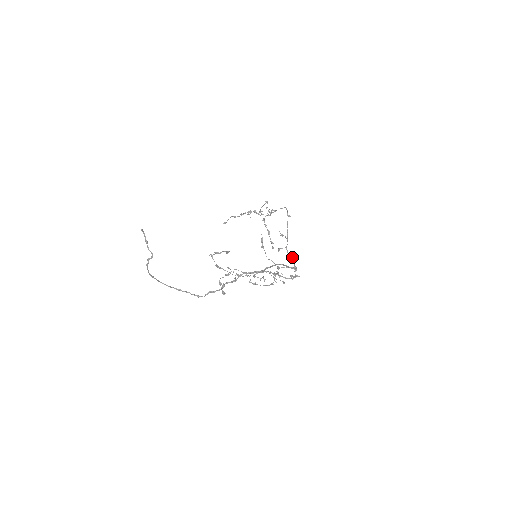
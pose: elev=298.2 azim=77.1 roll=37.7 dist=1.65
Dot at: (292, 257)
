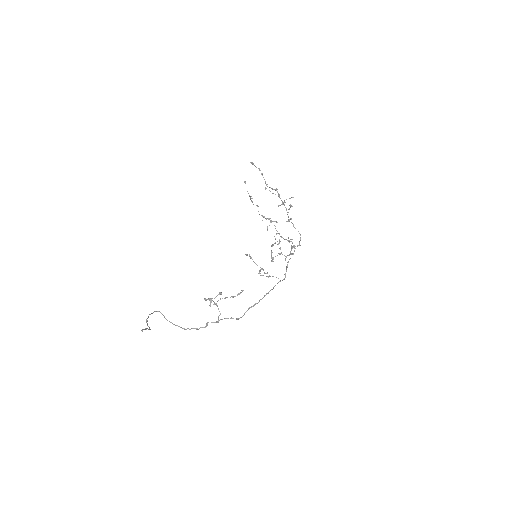
Dot at: occluded
